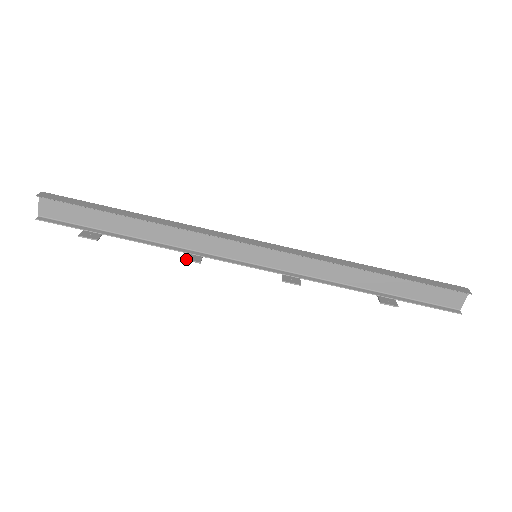
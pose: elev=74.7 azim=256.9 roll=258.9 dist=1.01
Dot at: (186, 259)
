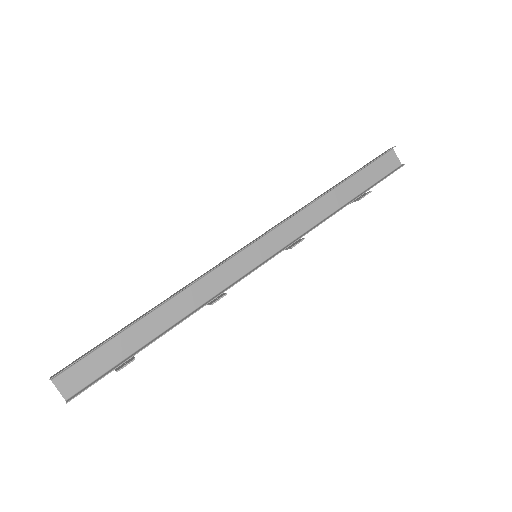
Dot at: (214, 301)
